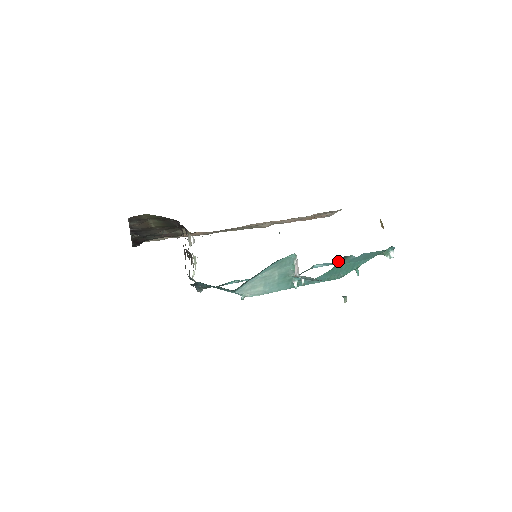
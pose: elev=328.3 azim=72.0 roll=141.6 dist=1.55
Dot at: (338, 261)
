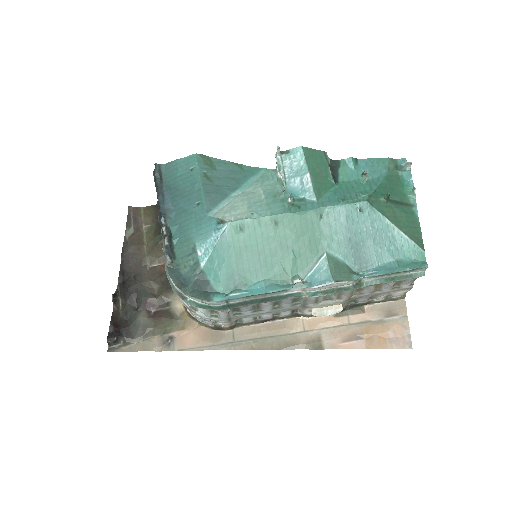
Dot at: (332, 169)
